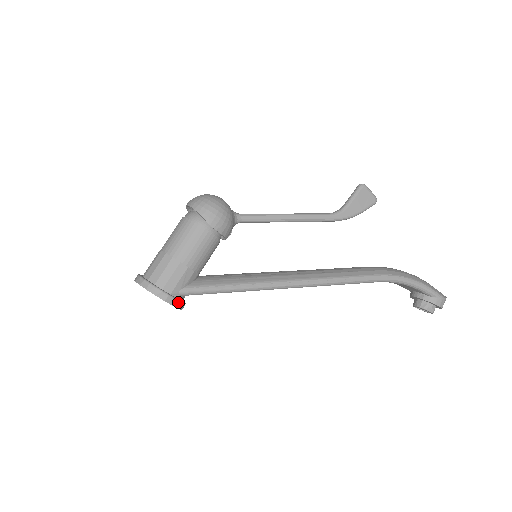
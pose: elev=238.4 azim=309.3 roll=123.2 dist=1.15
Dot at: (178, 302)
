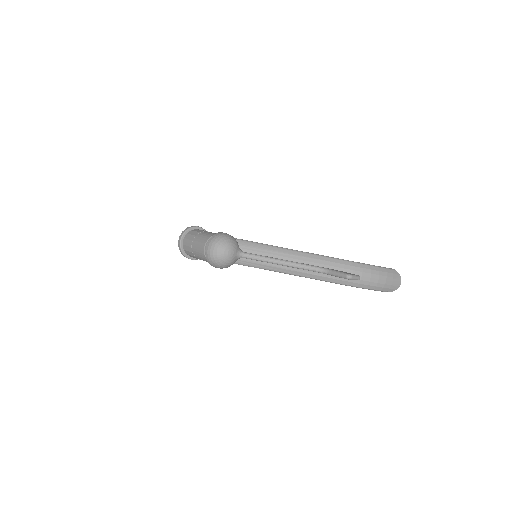
Dot at: occluded
